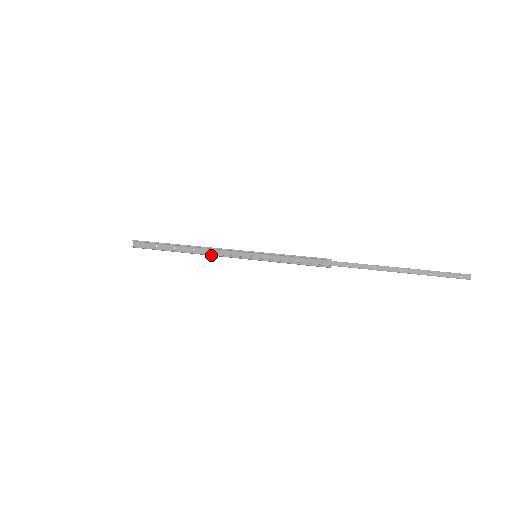
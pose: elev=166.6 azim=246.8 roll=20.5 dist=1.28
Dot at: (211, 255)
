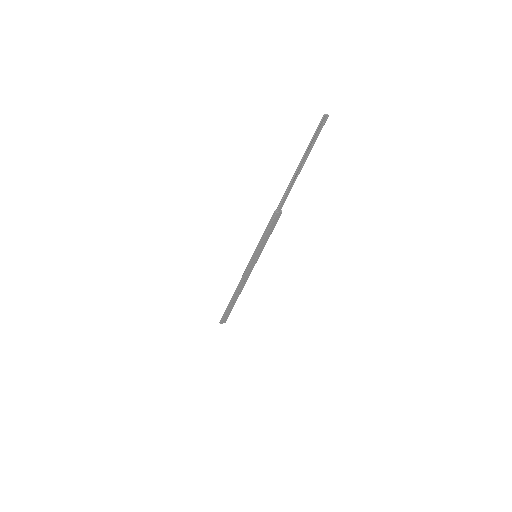
Dot at: (241, 281)
